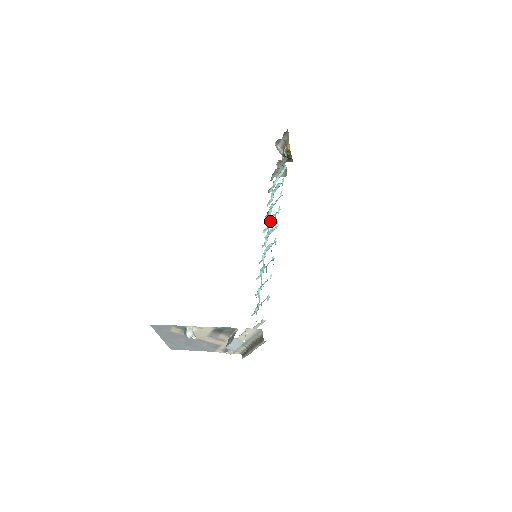
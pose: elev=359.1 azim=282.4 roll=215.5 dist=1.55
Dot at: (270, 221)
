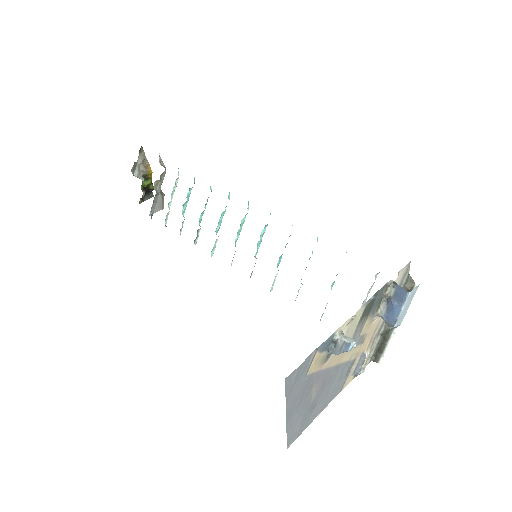
Dot at: (219, 228)
